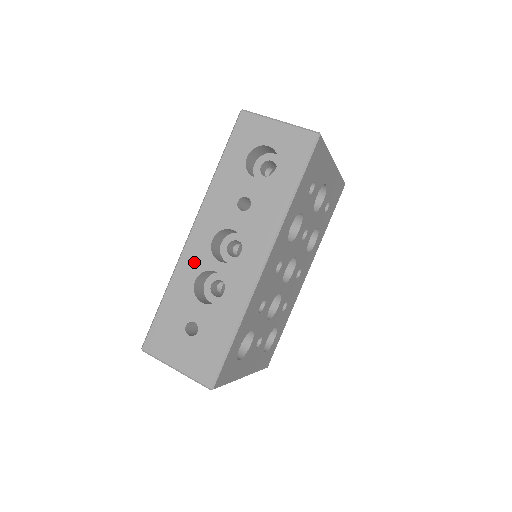
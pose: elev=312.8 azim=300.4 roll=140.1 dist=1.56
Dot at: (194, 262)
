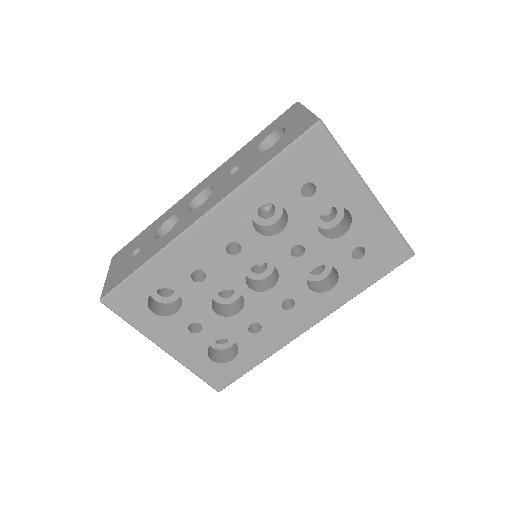
Dot at: (180, 206)
